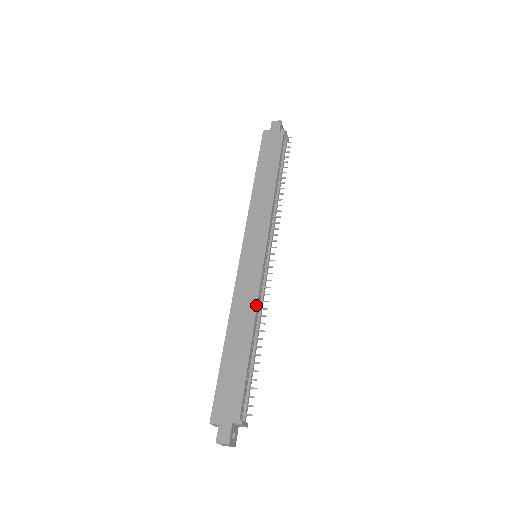
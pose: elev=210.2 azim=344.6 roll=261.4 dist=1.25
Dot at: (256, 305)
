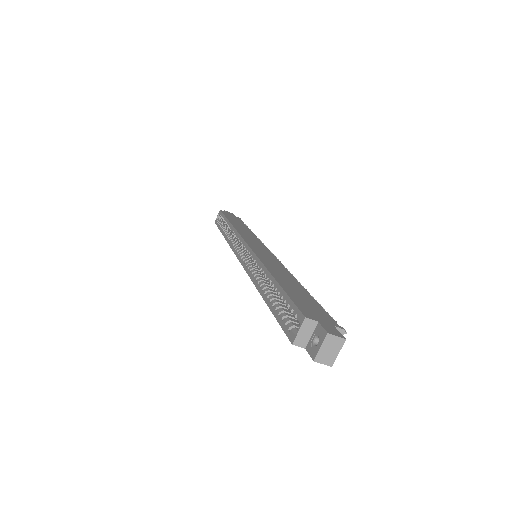
Dot at: (288, 271)
